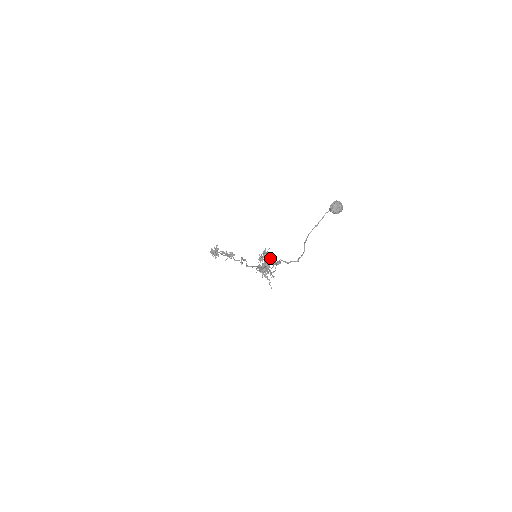
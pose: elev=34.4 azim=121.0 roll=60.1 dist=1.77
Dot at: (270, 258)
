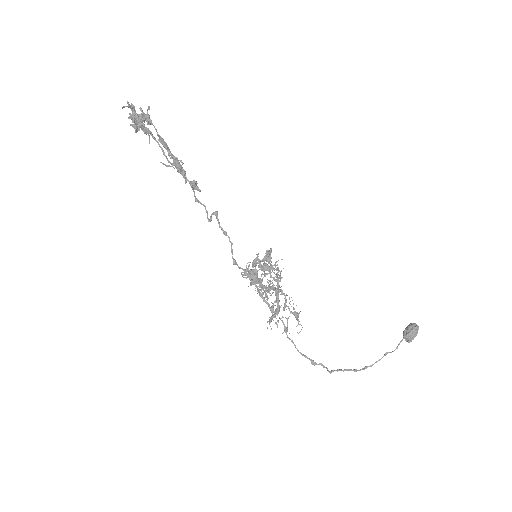
Dot at: occluded
